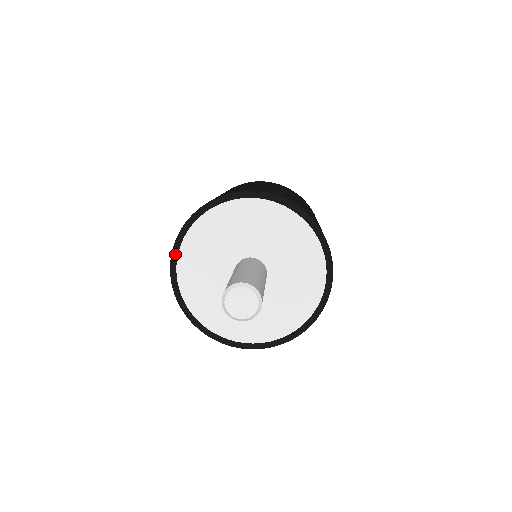
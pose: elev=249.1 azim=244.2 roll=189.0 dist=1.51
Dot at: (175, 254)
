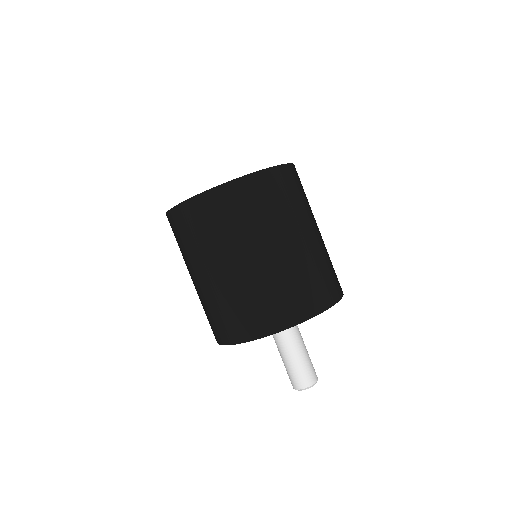
Dot at: occluded
